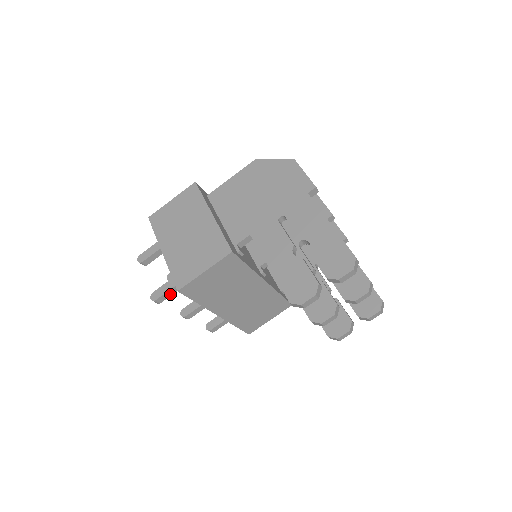
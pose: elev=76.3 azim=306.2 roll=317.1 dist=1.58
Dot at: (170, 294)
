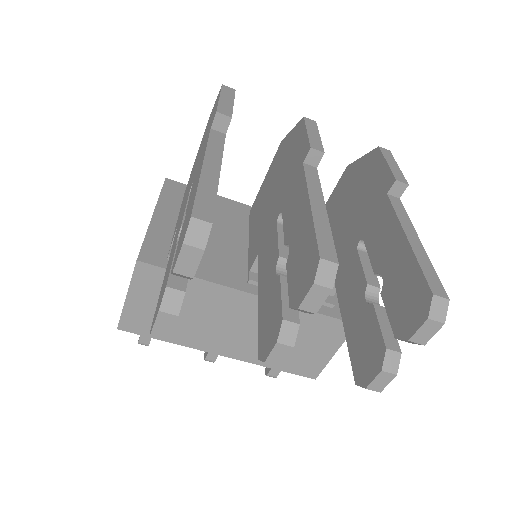
Dot at: occluded
